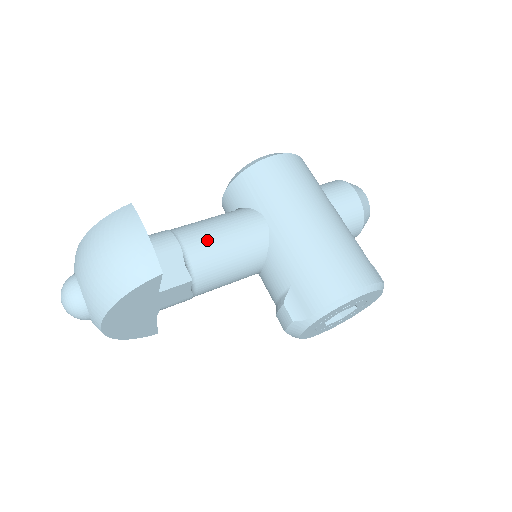
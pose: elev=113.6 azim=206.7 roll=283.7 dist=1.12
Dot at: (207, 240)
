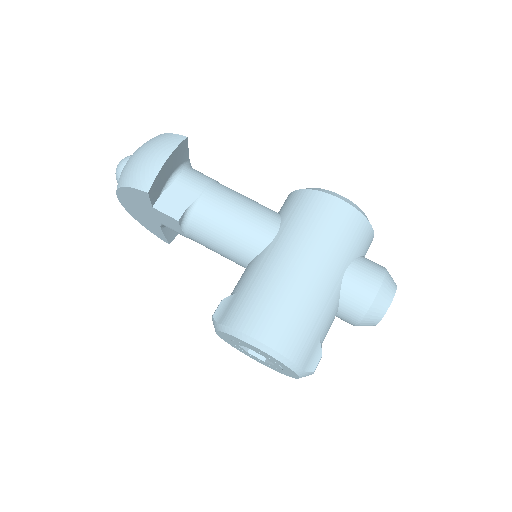
Dot at: (221, 208)
